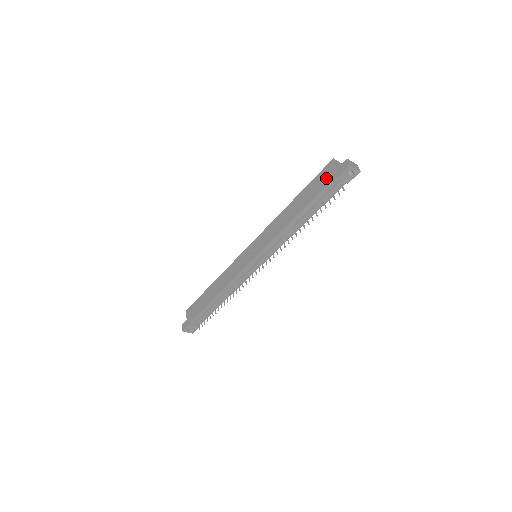
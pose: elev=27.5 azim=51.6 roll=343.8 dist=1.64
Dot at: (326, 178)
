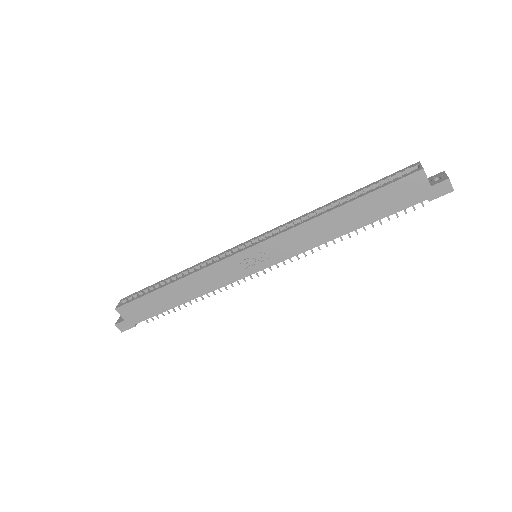
Dot at: (409, 195)
